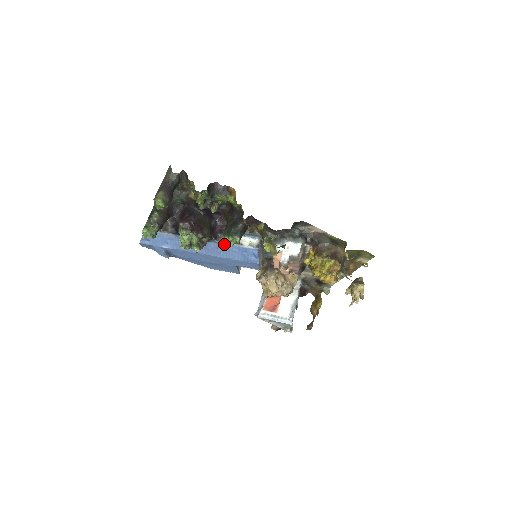
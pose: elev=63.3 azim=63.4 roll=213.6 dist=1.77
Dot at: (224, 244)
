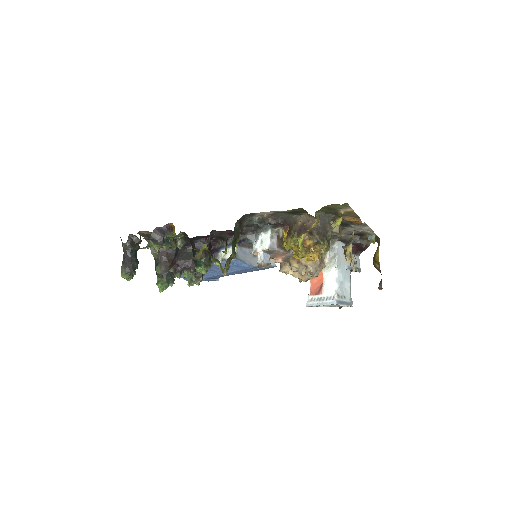
Dot at: occluded
